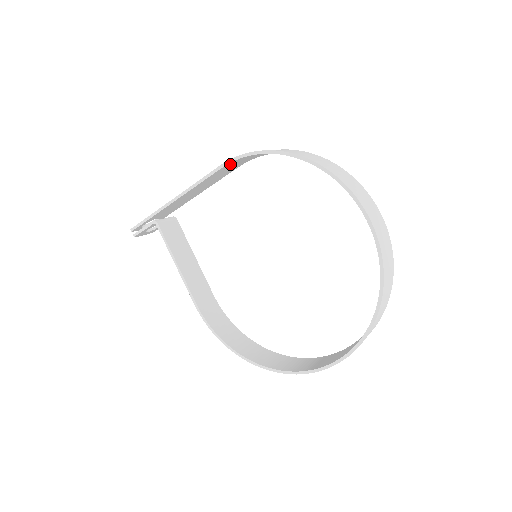
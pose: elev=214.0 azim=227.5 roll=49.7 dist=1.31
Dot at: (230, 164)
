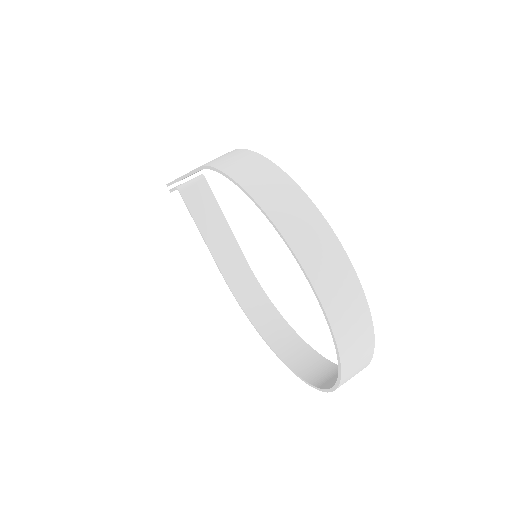
Dot at: occluded
